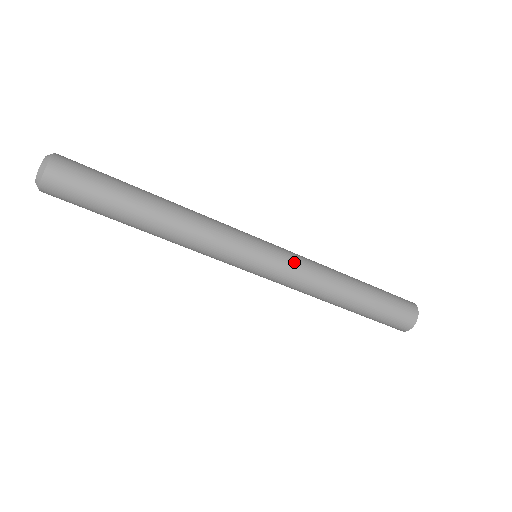
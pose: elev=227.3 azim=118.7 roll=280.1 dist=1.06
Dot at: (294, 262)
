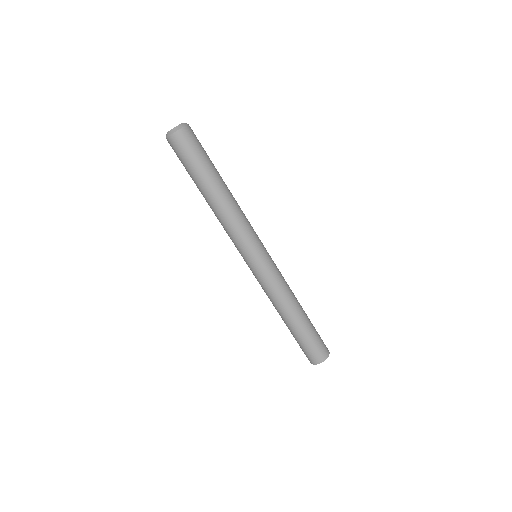
Dot at: (278, 270)
